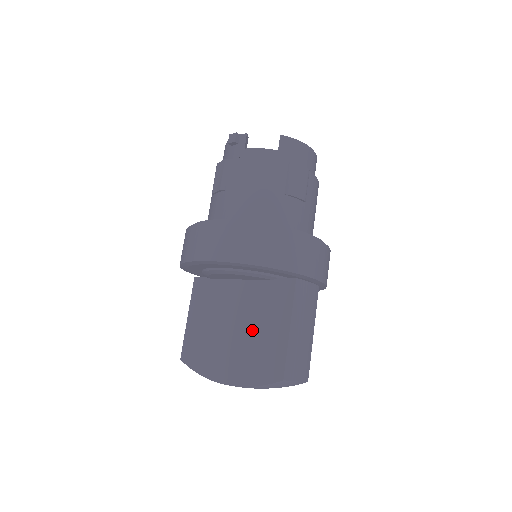
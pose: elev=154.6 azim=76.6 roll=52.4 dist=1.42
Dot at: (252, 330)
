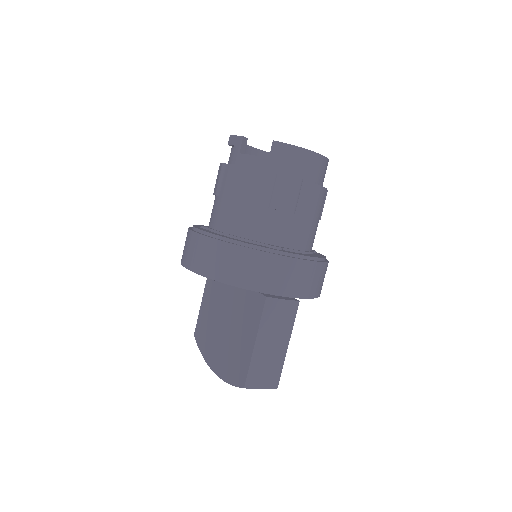
Dot at: (234, 332)
